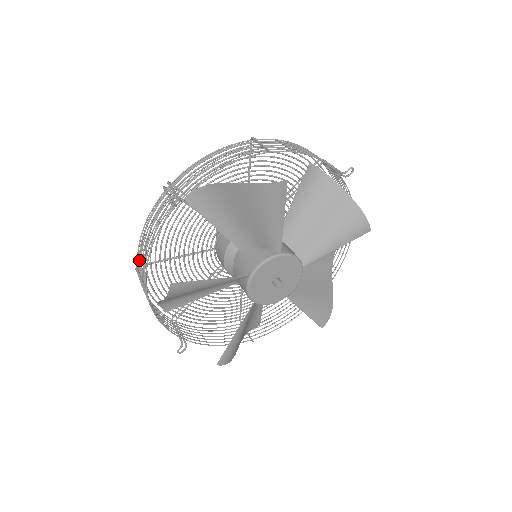
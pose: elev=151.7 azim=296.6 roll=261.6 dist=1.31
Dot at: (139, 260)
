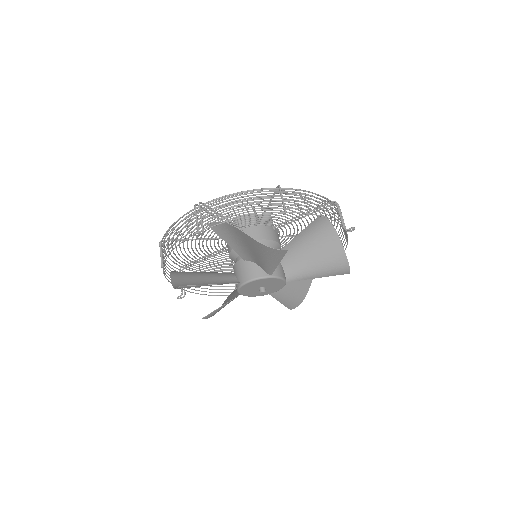
Dot at: (163, 242)
